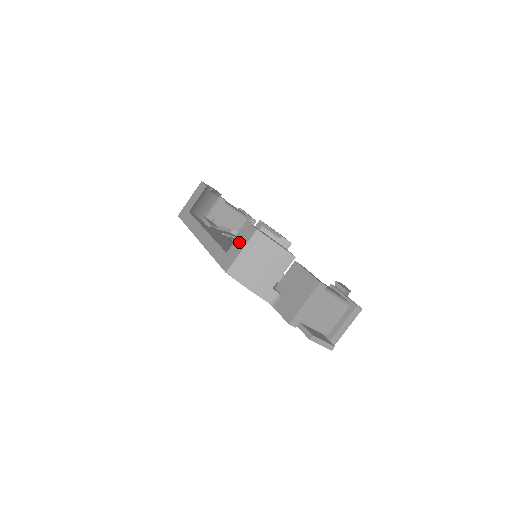
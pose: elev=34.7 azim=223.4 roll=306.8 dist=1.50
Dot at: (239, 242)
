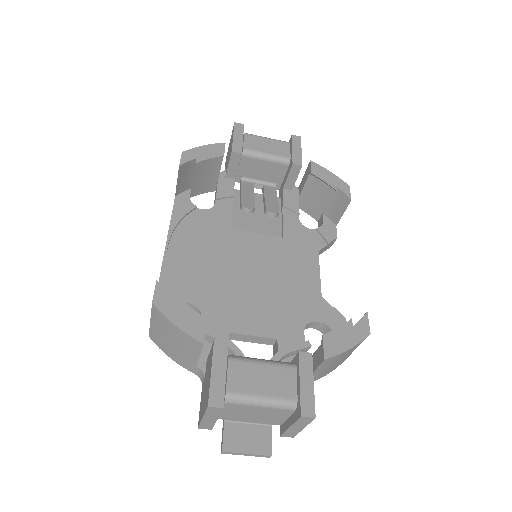
Dot at: occluded
